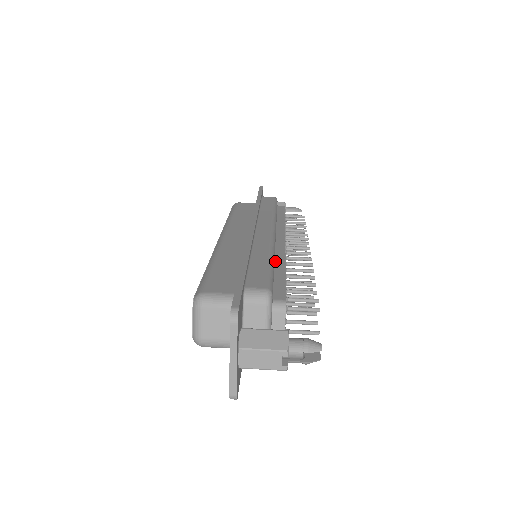
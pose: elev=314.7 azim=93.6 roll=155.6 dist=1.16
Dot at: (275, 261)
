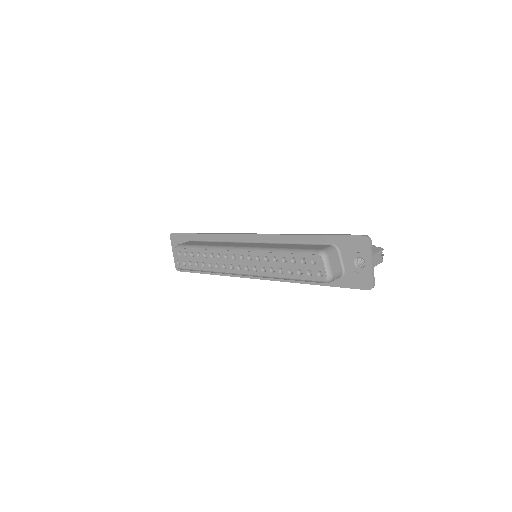
Dot at: occluded
